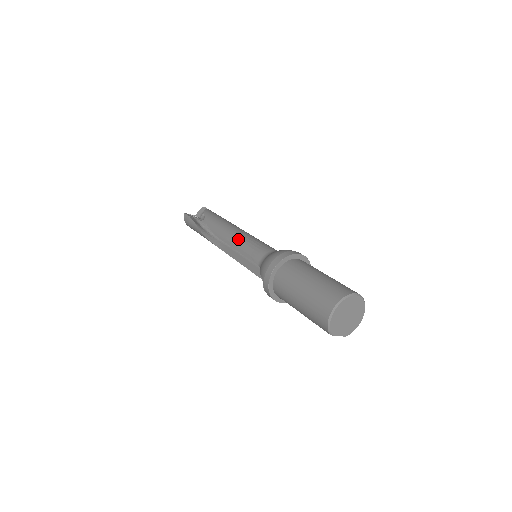
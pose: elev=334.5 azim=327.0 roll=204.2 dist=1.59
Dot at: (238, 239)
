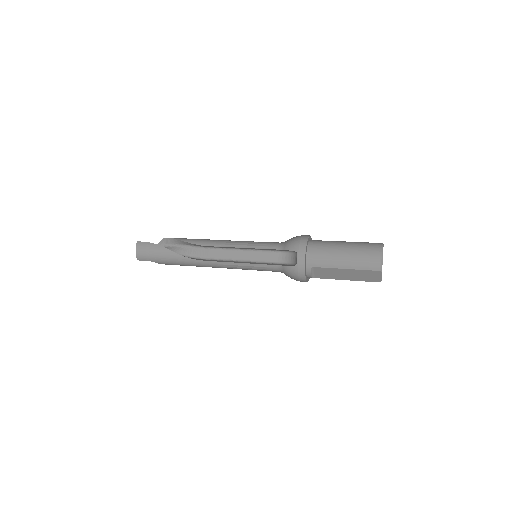
Dot at: (238, 241)
